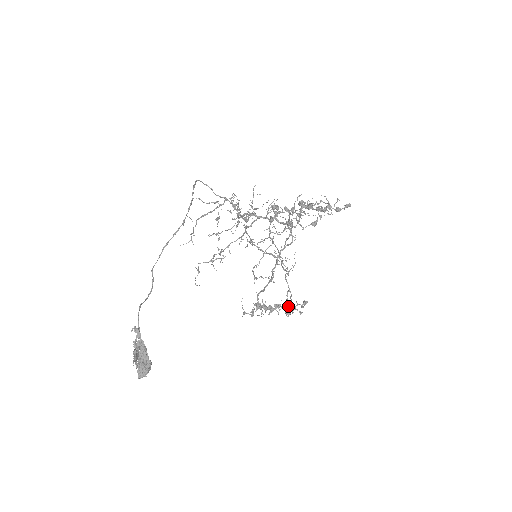
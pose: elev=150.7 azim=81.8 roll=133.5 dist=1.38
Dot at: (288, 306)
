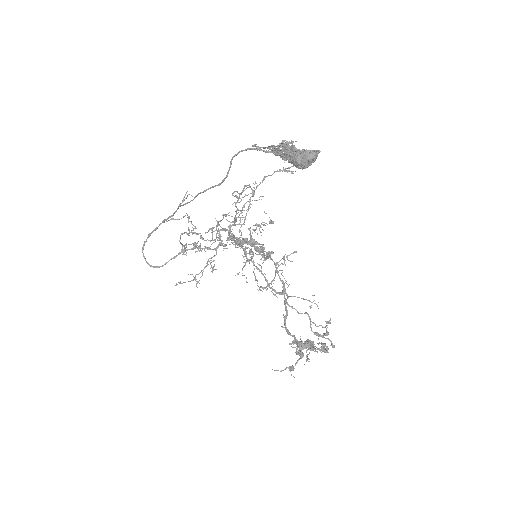
Dot at: (318, 338)
